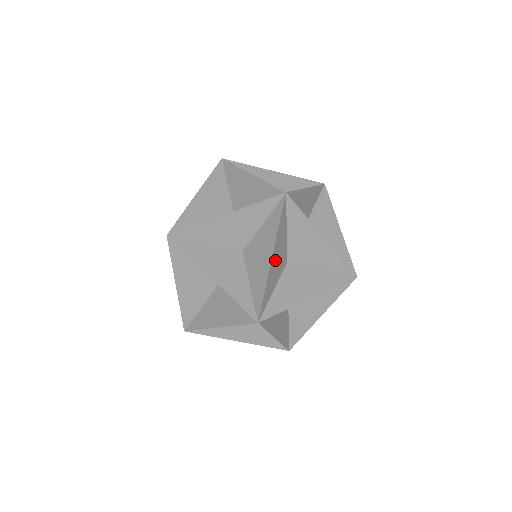
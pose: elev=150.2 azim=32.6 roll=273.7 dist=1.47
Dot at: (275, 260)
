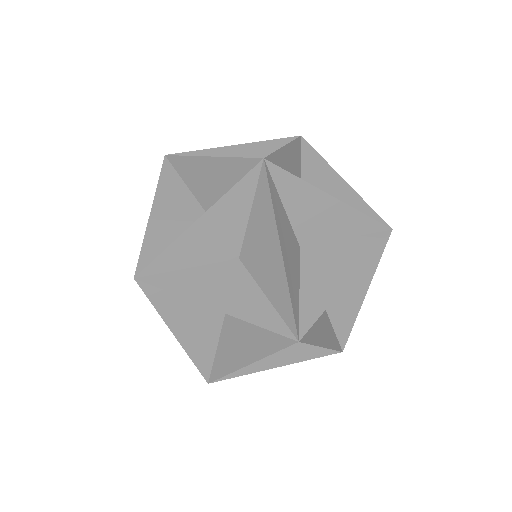
Dot at: occluded
